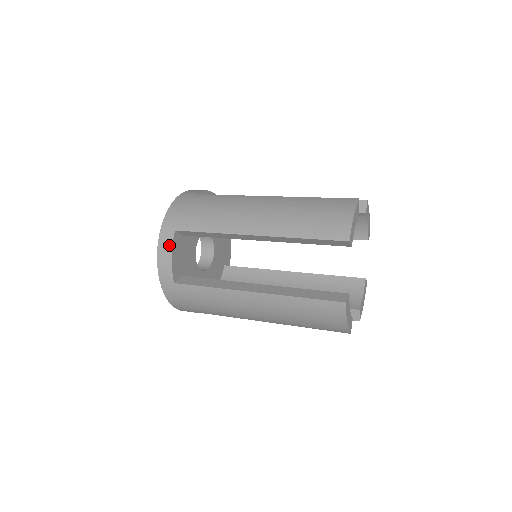
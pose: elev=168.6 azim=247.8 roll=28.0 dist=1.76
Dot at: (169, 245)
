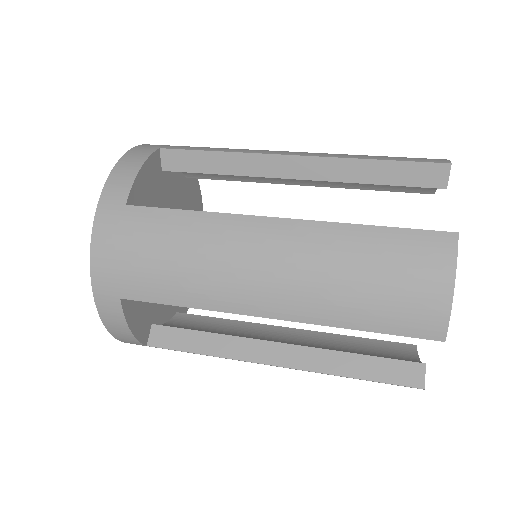
Dot at: (119, 318)
